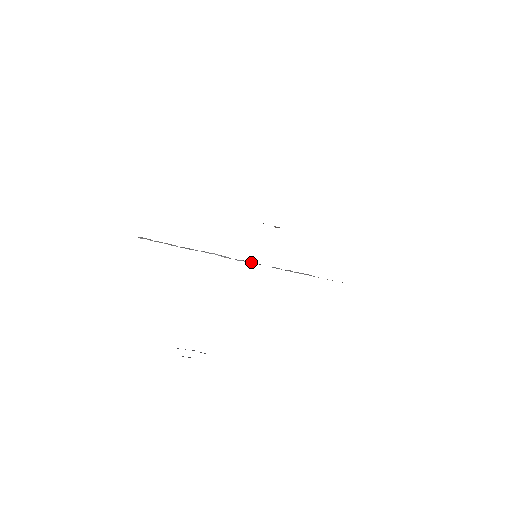
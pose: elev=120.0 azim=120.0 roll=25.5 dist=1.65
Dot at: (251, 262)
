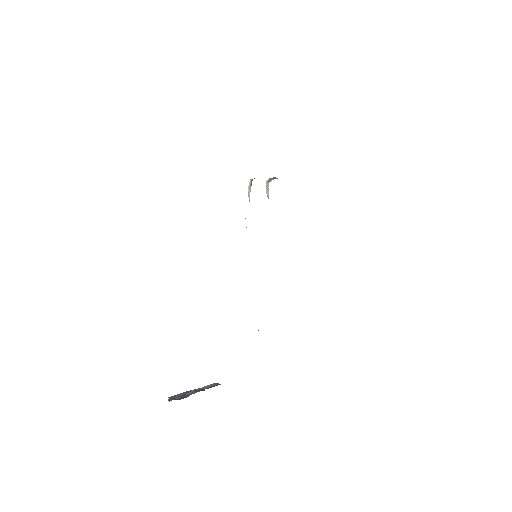
Dot at: occluded
